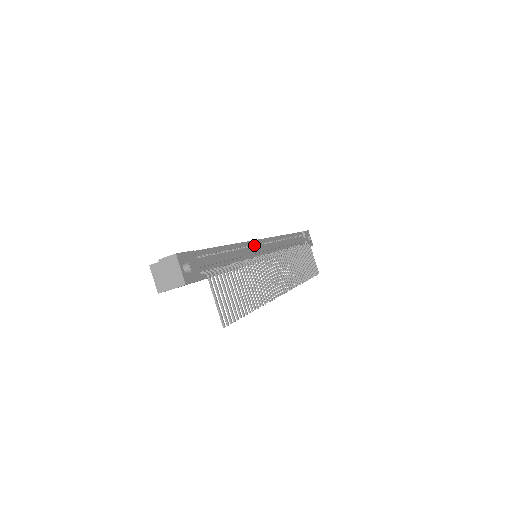
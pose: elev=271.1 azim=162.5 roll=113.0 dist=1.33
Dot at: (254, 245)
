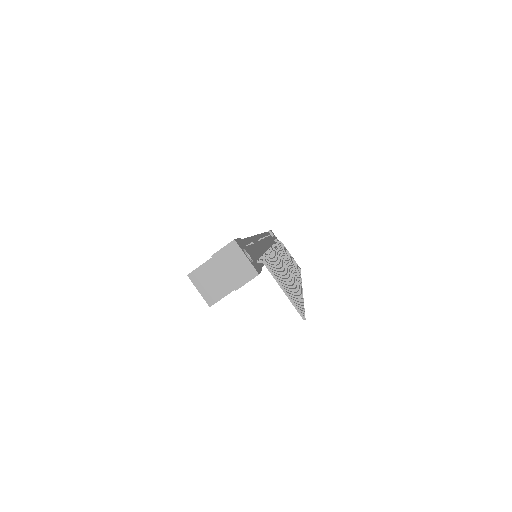
Dot at: (258, 240)
